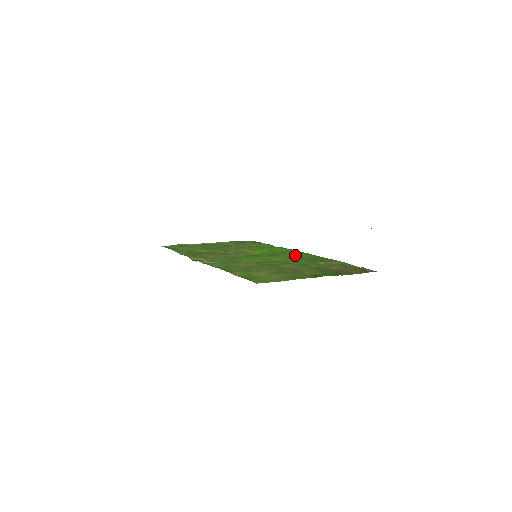
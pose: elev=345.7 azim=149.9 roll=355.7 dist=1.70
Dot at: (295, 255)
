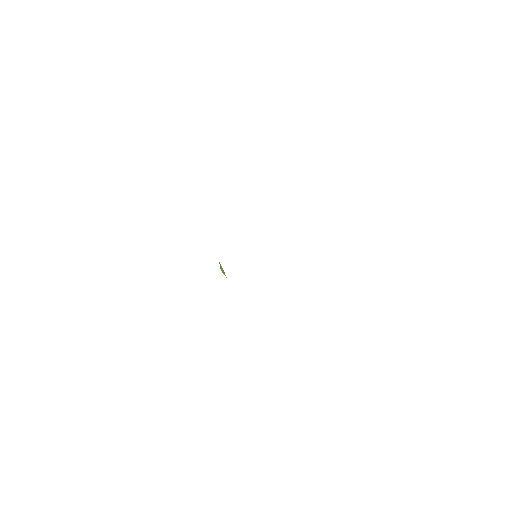
Dot at: occluded
